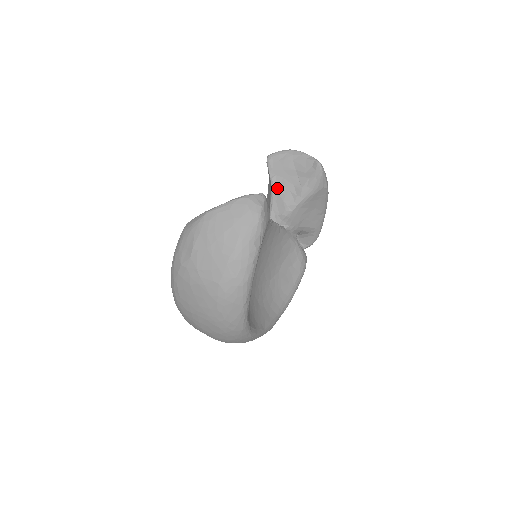
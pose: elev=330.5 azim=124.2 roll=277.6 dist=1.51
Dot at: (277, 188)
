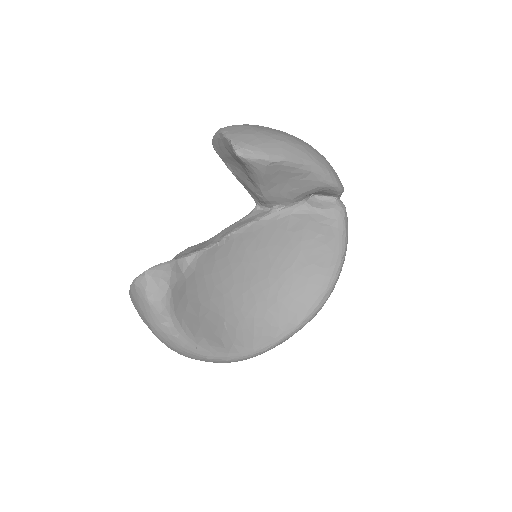
Dot at: (237, 177)
